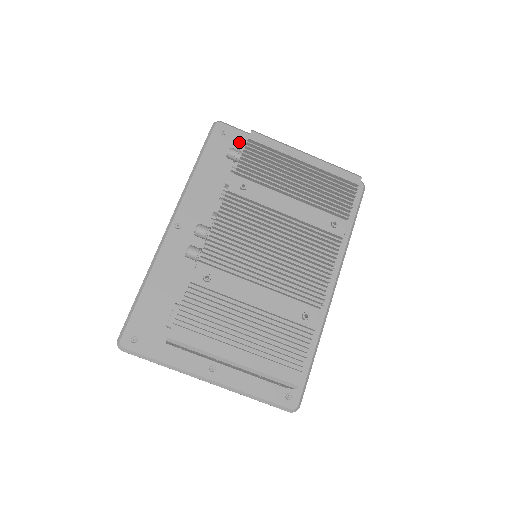
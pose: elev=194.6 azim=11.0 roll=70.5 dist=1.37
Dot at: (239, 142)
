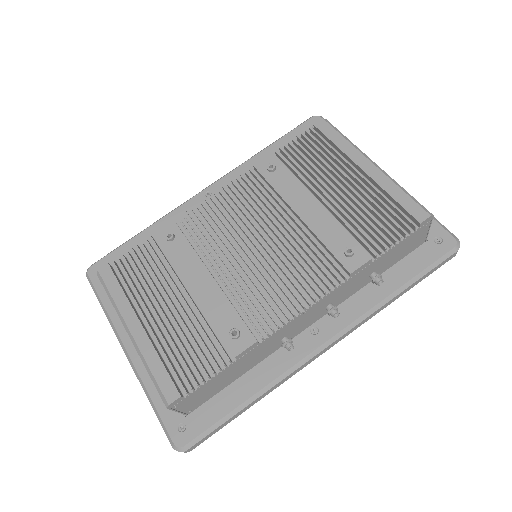
Dot at: occluded
